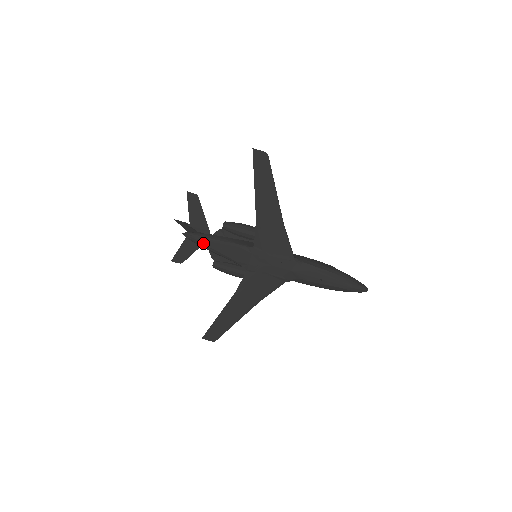
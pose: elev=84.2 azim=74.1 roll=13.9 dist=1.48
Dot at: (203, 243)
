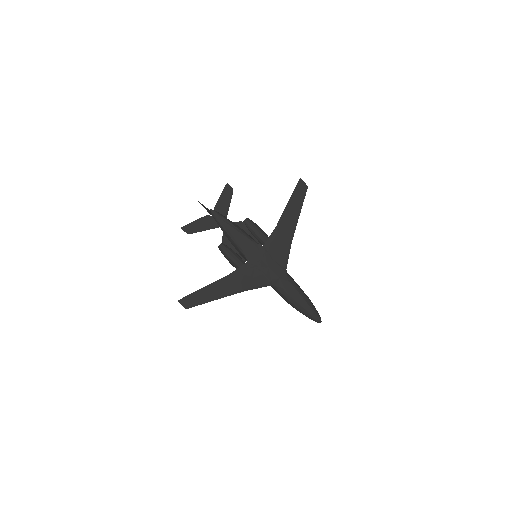
Dot at: (224, 224)
